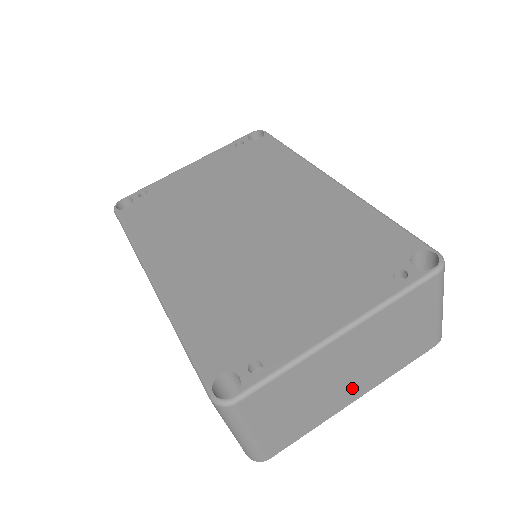
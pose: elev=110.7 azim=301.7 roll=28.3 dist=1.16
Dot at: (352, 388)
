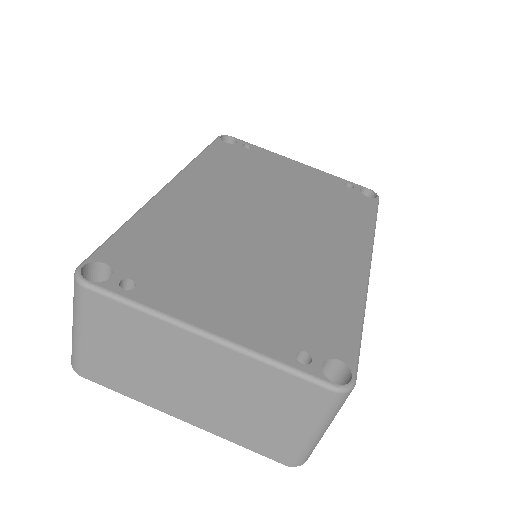
Dot at: (184, 402)
